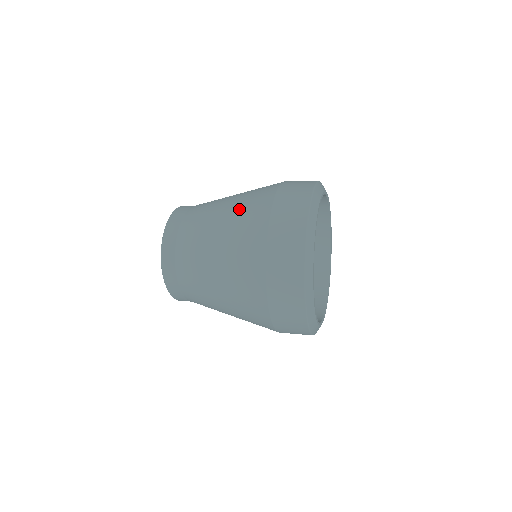
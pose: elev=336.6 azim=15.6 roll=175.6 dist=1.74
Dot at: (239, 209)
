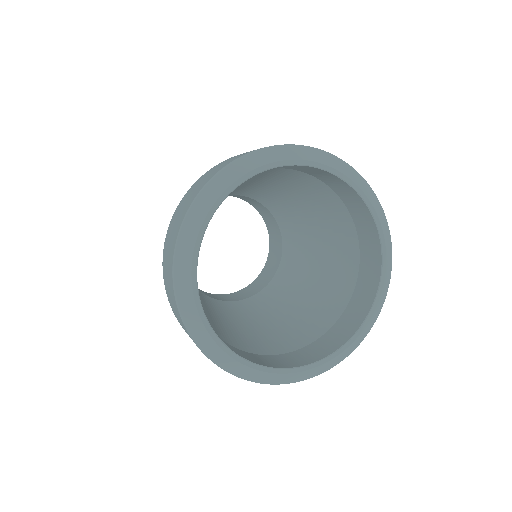
Dot at: occluded
